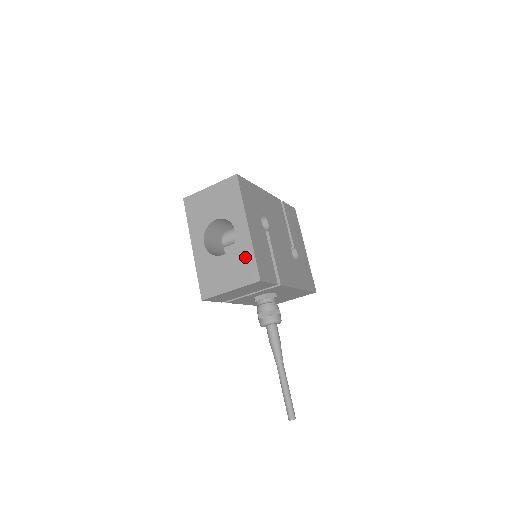
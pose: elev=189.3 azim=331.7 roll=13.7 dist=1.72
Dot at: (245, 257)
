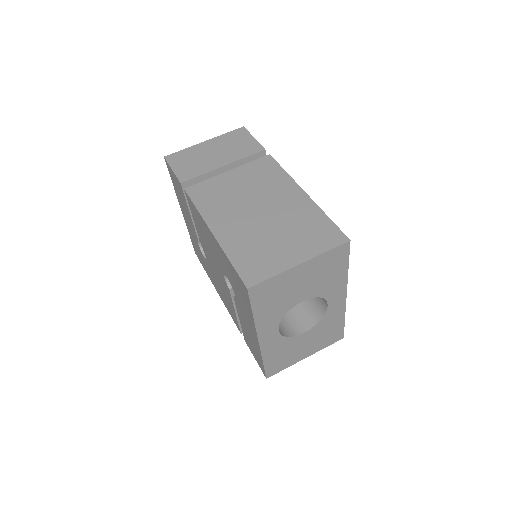
Dot at: (333, 326)
